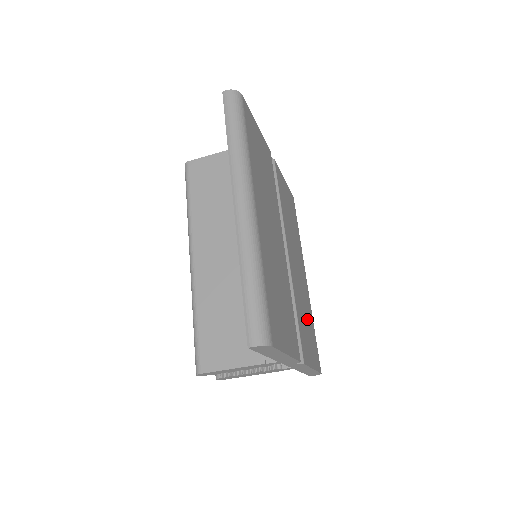
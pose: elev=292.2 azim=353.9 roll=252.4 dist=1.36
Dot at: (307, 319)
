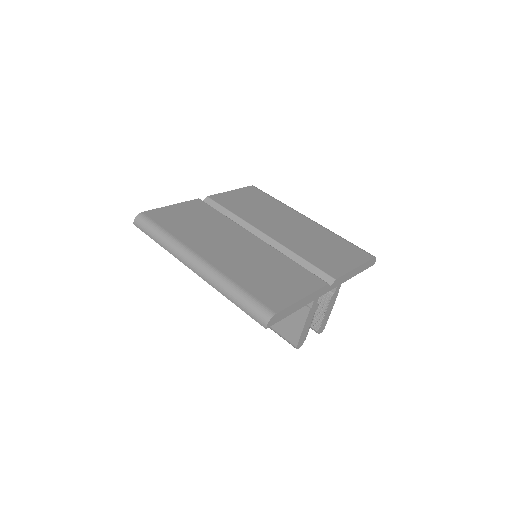
Dot at: (325, 245)
